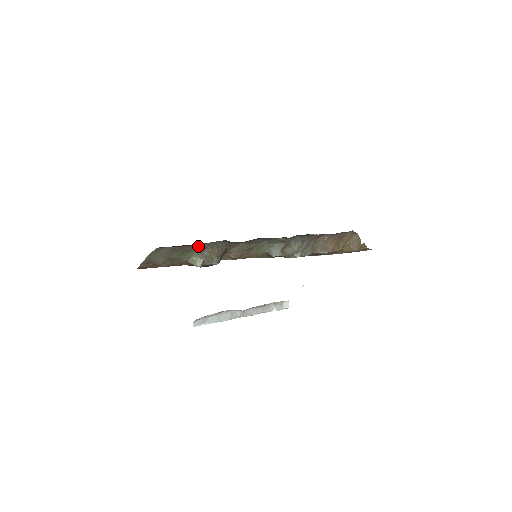
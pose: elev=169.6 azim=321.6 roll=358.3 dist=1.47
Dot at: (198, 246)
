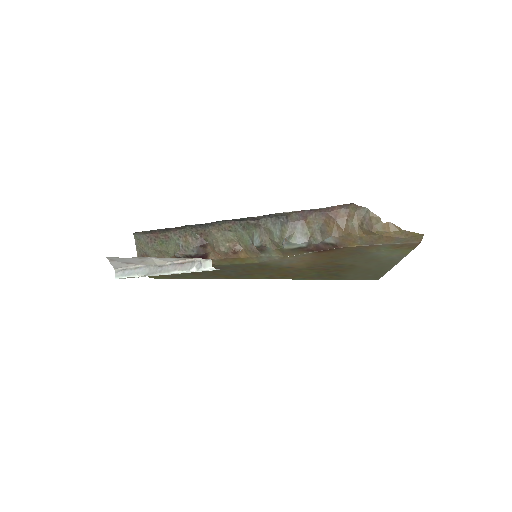
Dot at: (171, 235)
